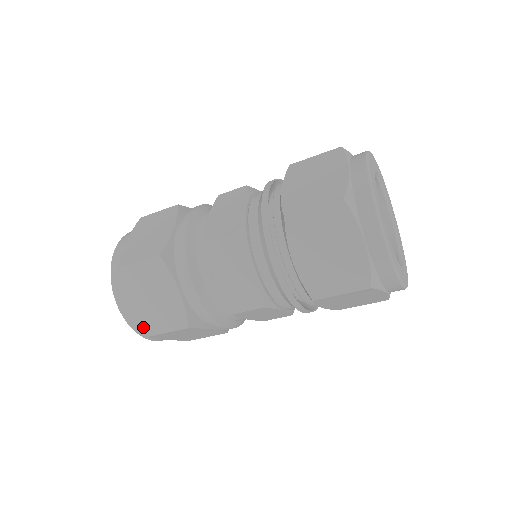
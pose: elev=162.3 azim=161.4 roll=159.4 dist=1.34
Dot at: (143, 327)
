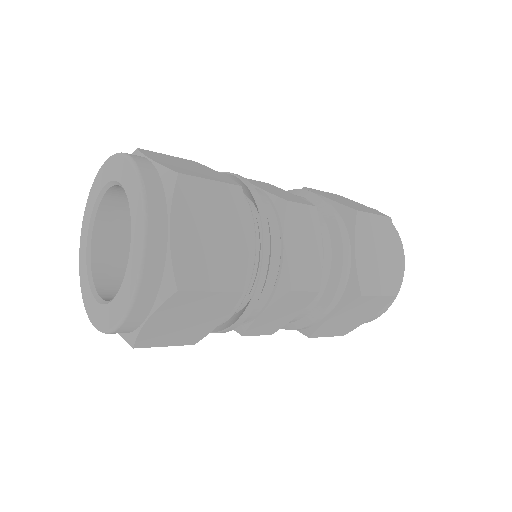
Dot at: (178, 273)
